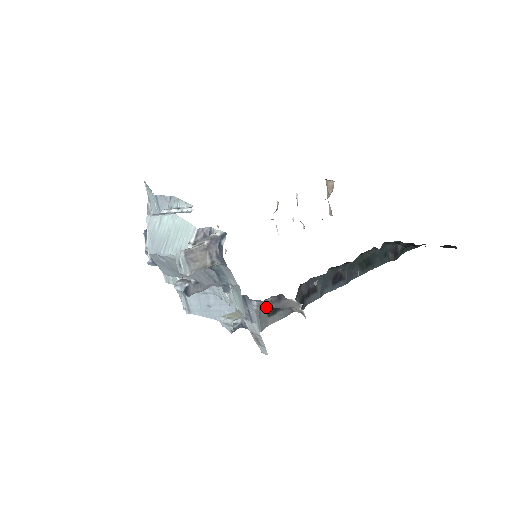
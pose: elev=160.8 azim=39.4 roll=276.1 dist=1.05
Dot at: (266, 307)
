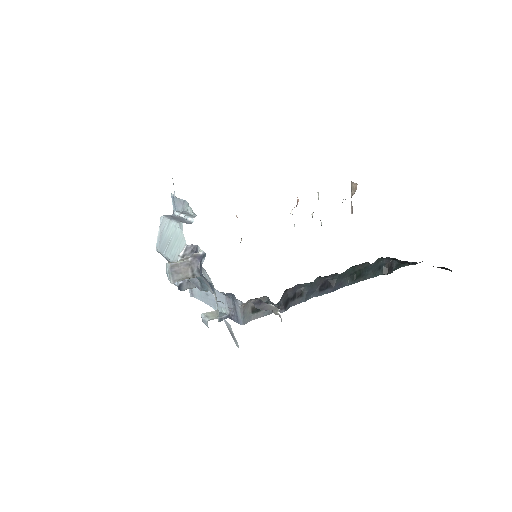
Dot at: (251, 305)
